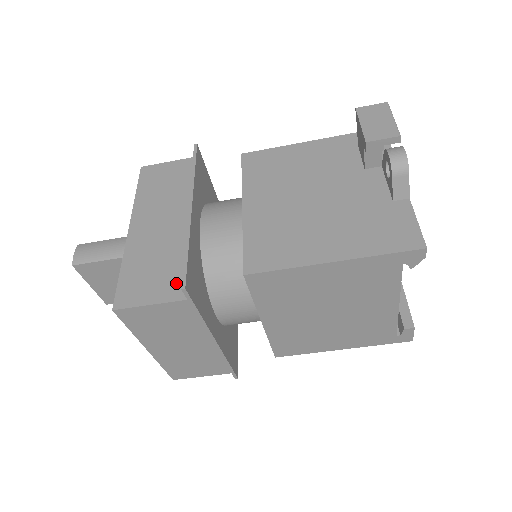
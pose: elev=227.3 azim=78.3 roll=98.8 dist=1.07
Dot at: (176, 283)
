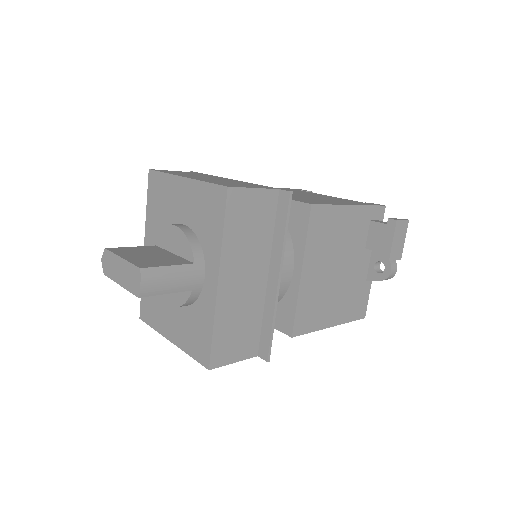
Dot at: (252, 343)
